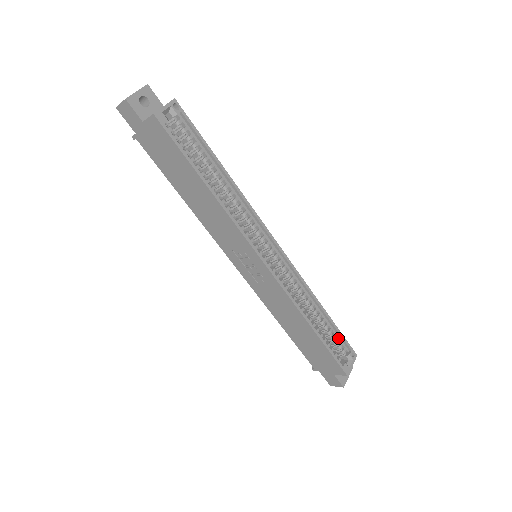
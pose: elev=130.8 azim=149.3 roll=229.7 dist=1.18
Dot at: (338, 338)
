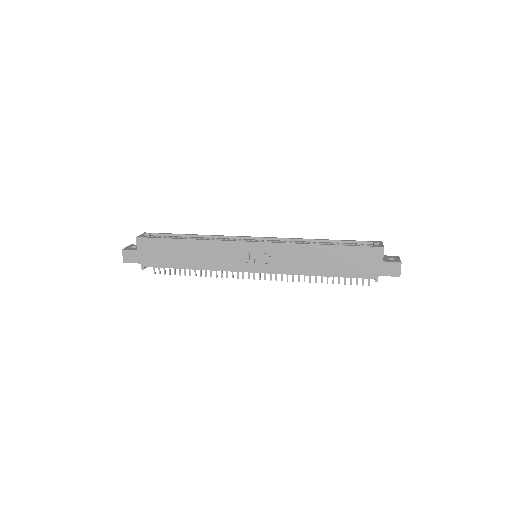
Dot at: (355, 244)
